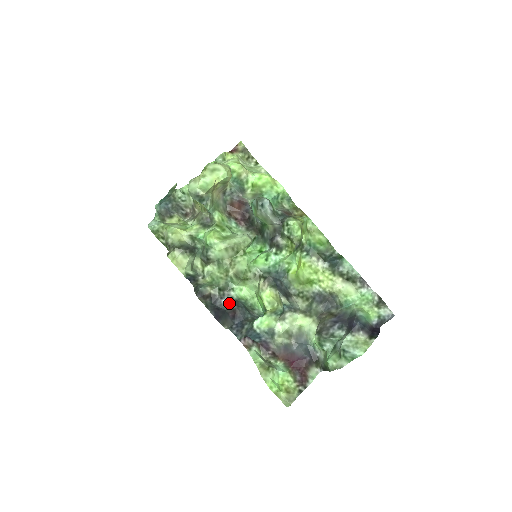
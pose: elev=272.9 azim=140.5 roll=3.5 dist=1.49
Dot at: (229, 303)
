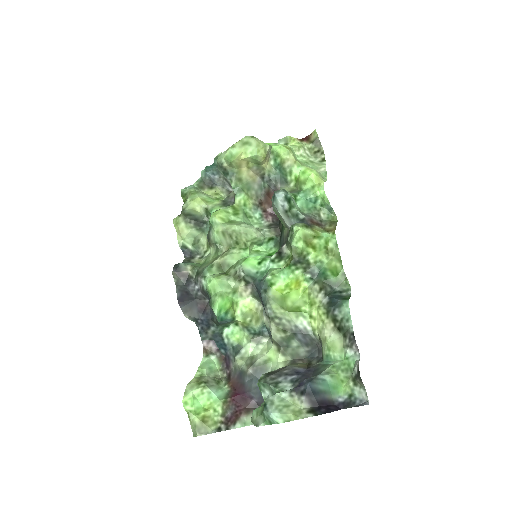
Dot at: (201, 292)
